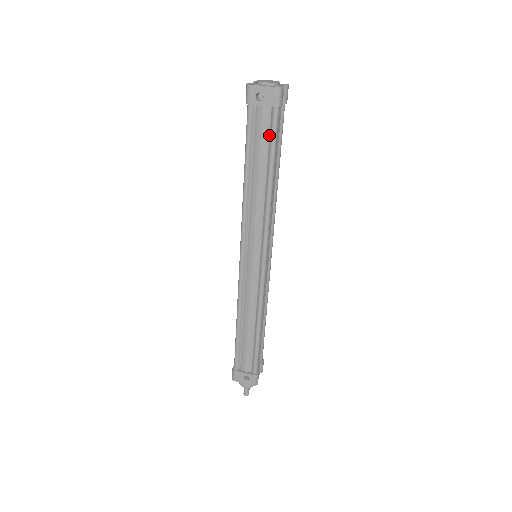
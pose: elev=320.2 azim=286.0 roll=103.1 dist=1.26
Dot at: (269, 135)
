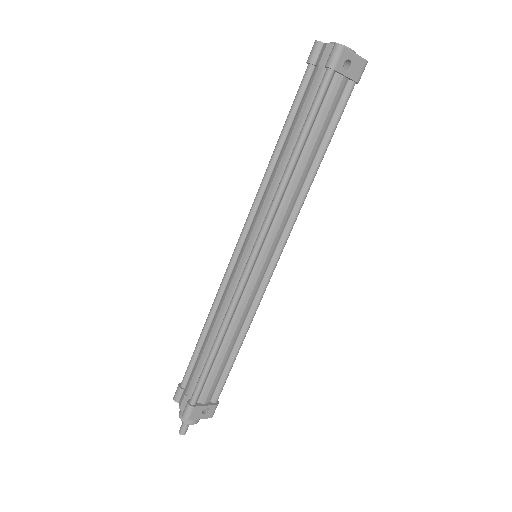
Dot at: (334, 112)
